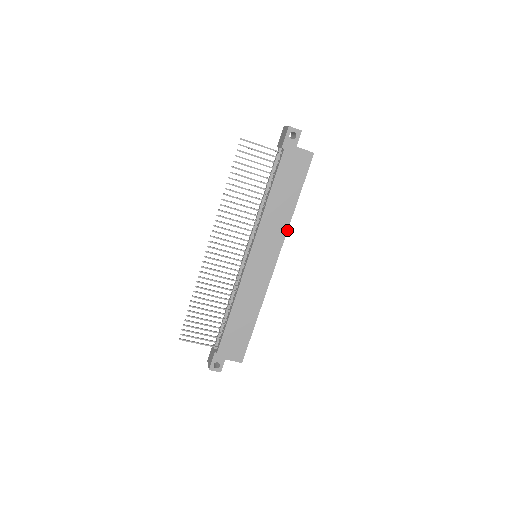
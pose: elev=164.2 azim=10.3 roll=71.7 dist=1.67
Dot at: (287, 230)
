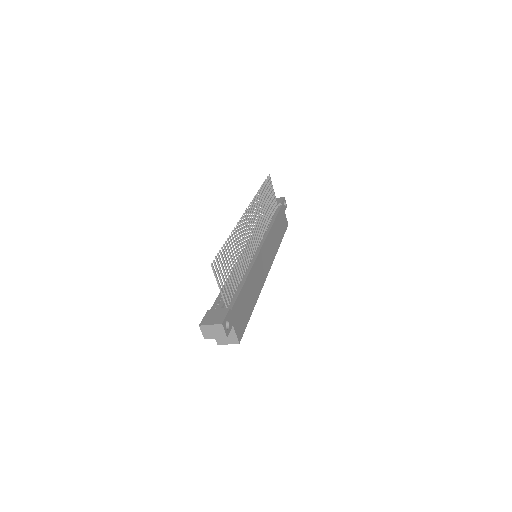
Dot at: occluded
